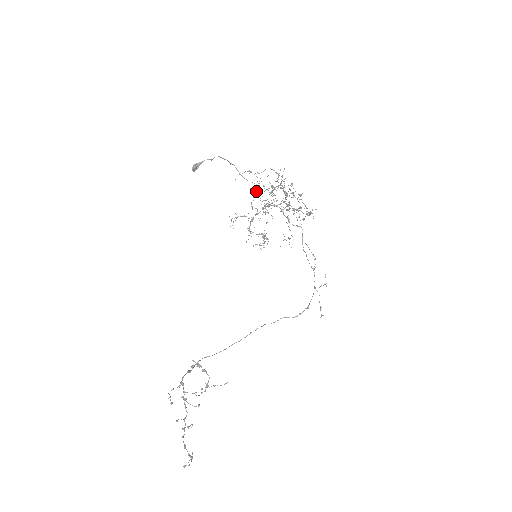
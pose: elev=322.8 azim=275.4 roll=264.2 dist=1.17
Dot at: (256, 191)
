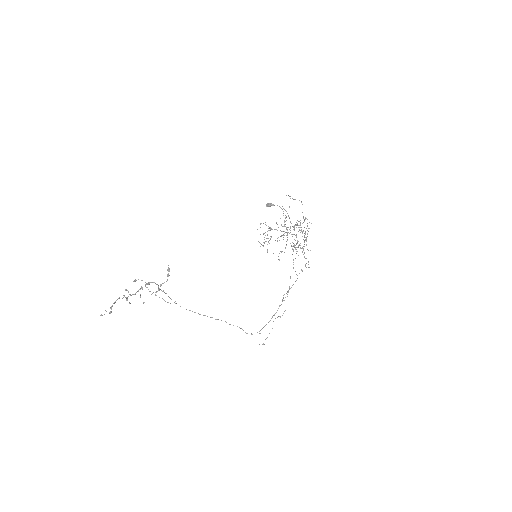
Dot at: occluded
